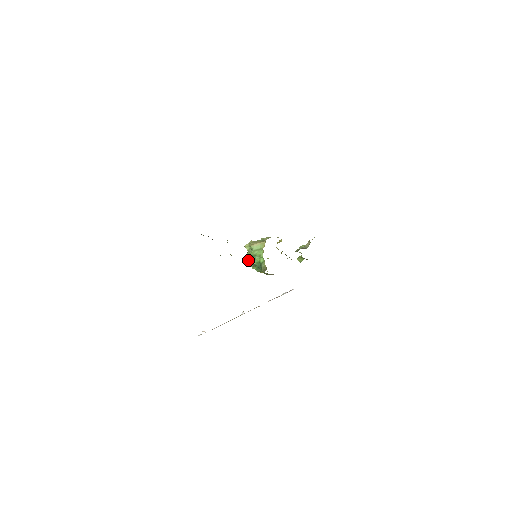
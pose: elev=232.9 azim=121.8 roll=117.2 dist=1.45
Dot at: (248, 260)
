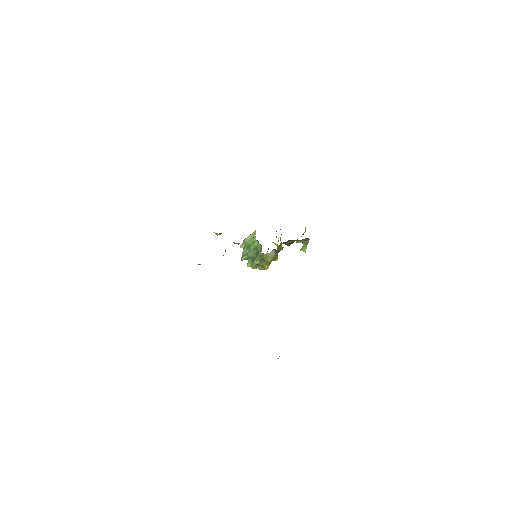
Dot at: (245, 254)
